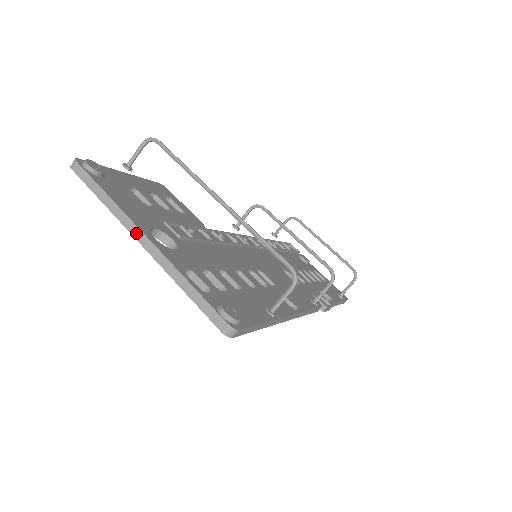
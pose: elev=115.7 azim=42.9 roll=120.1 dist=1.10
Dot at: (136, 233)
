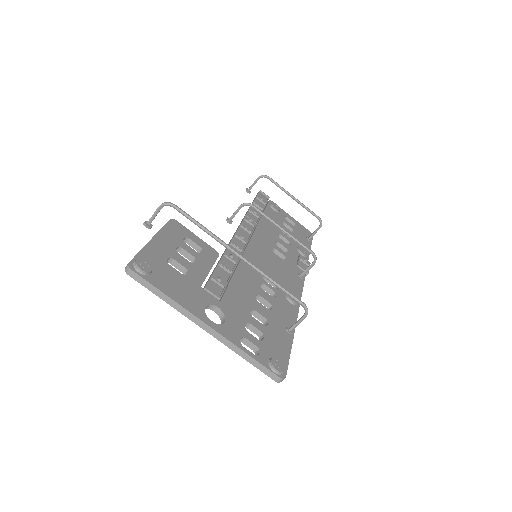
Dot at: (199, 323)
